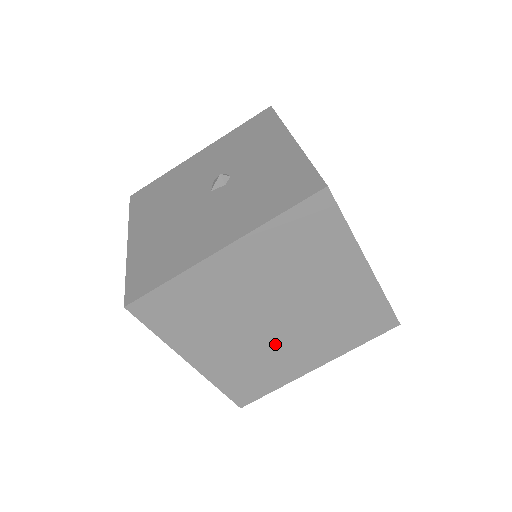
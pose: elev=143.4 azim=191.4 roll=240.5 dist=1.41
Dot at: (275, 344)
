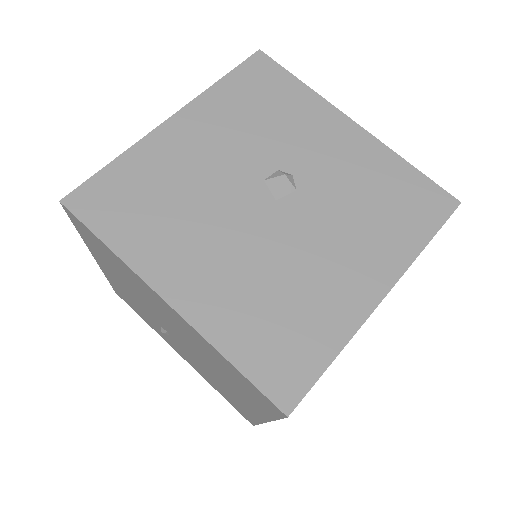
Dot at: occluded
